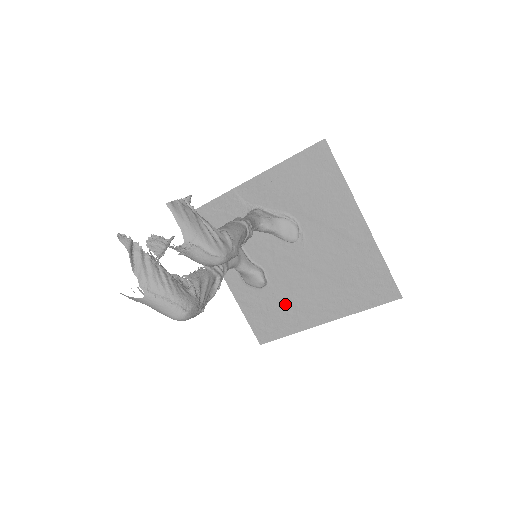
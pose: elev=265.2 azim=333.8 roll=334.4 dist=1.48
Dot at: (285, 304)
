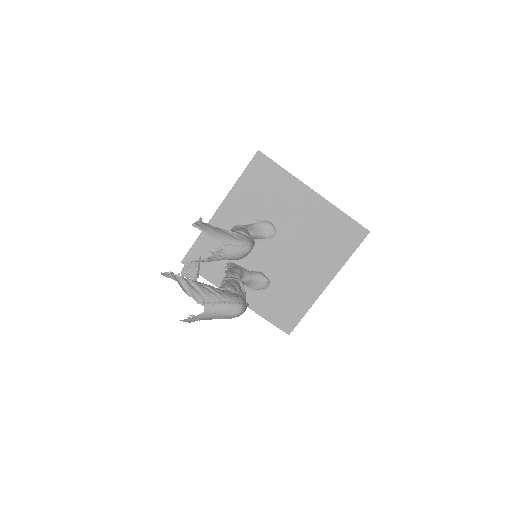
Dot at: (291, 289)
